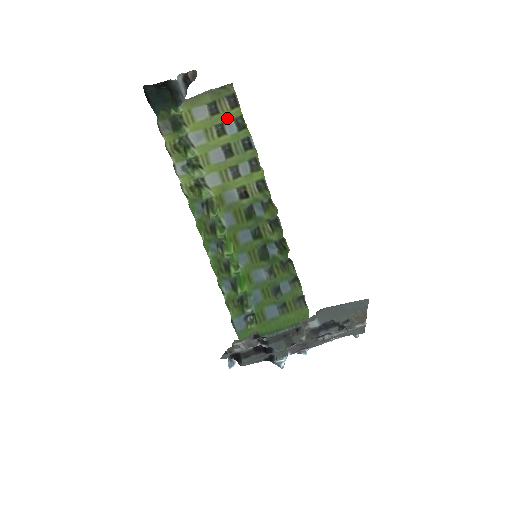
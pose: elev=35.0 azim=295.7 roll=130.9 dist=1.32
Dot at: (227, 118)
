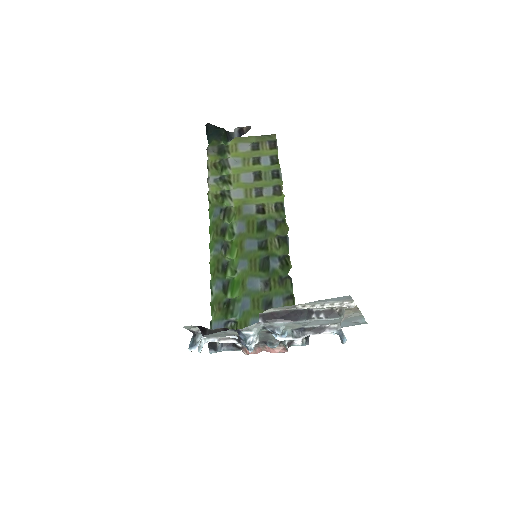
Dot at: (264, 155)
